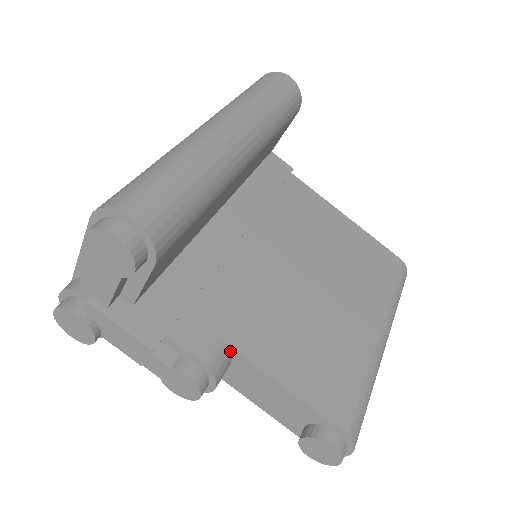
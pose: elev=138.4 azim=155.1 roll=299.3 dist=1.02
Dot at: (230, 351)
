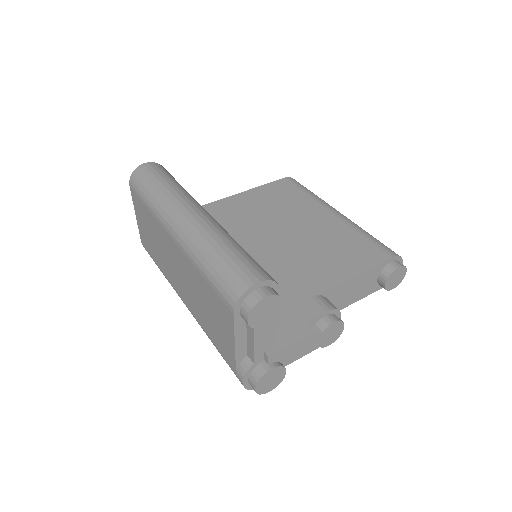
Dot at: (323, 295)
